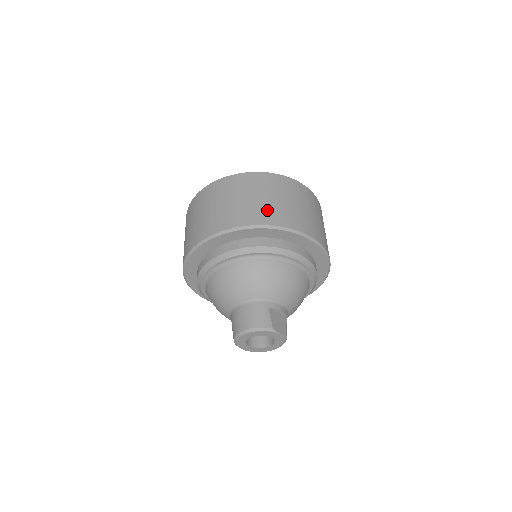
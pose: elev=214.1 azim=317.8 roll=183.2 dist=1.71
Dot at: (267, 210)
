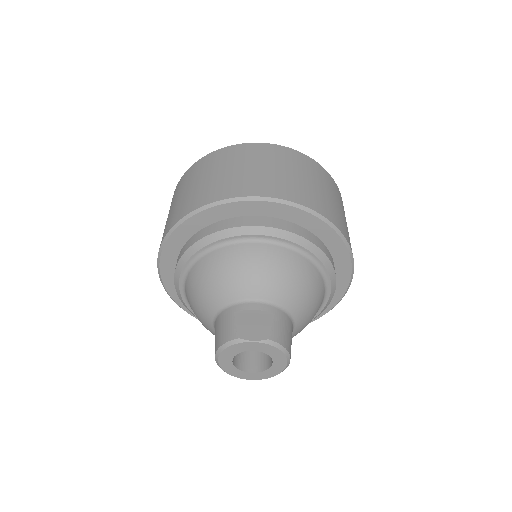
Dot at: (190, 199)
